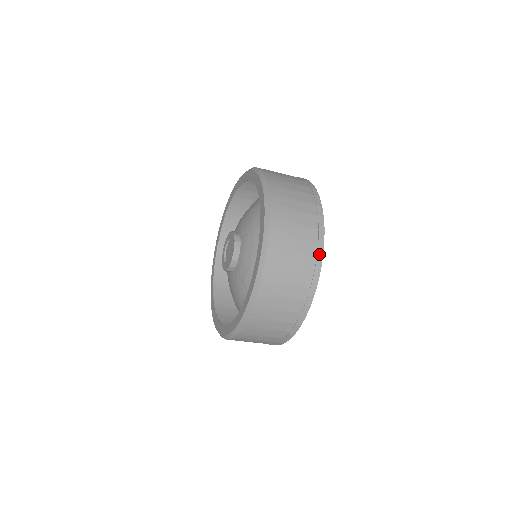
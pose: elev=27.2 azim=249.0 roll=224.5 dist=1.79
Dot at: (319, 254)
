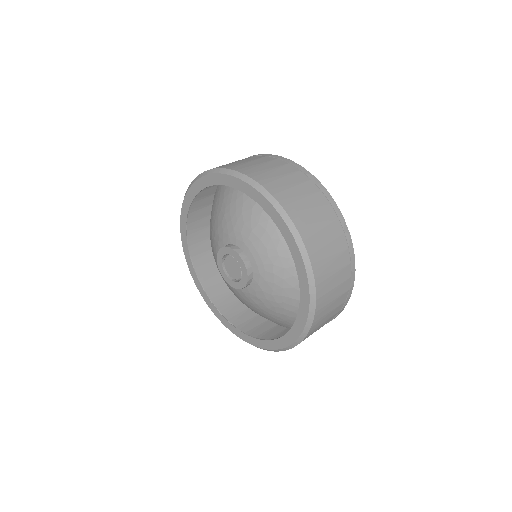
Dot at: (351, 285)
